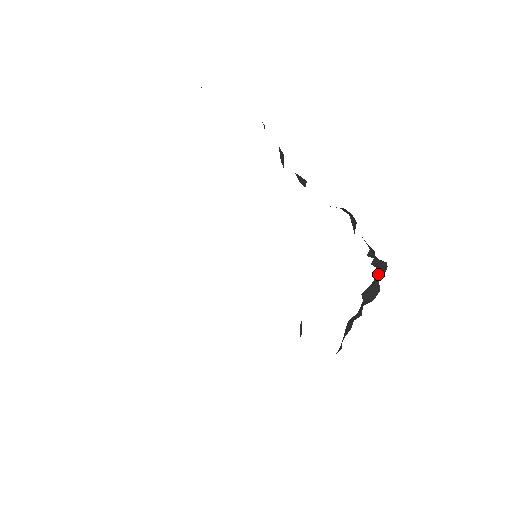
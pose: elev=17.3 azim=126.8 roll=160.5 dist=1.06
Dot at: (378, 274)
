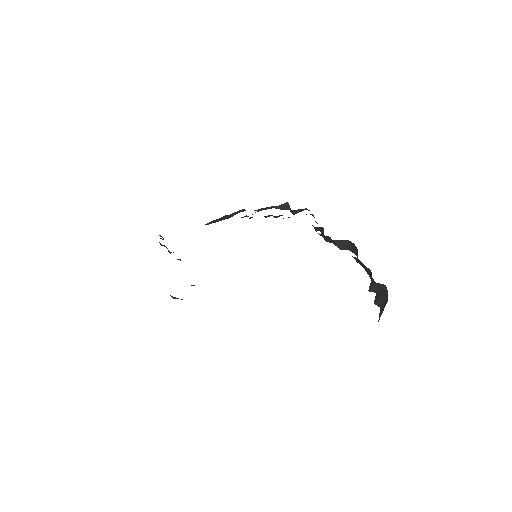
Dot at: (380, 313)
